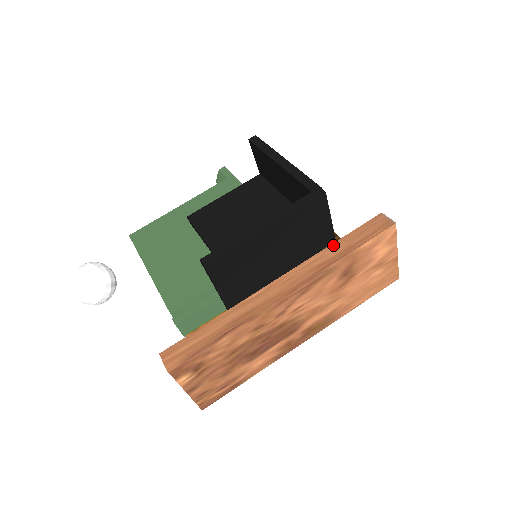
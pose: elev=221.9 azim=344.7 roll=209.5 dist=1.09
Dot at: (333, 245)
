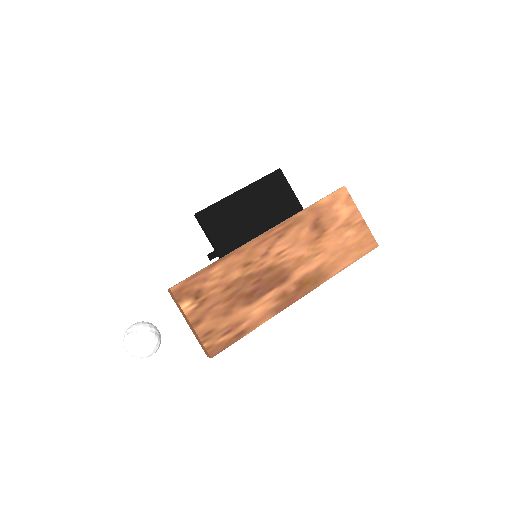
Dot at: occluded
